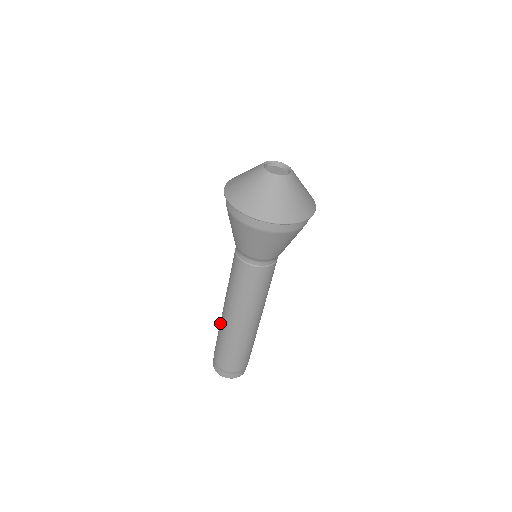
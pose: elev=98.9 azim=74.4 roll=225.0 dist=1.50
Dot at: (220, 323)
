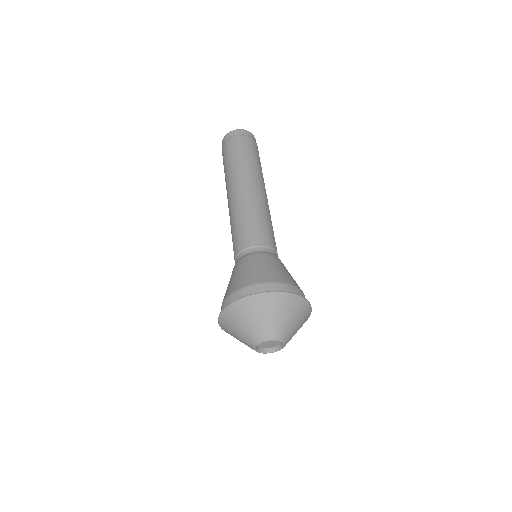
Dot at: occluded
